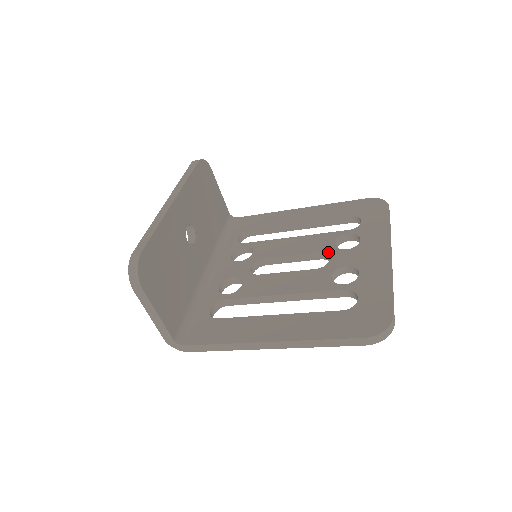
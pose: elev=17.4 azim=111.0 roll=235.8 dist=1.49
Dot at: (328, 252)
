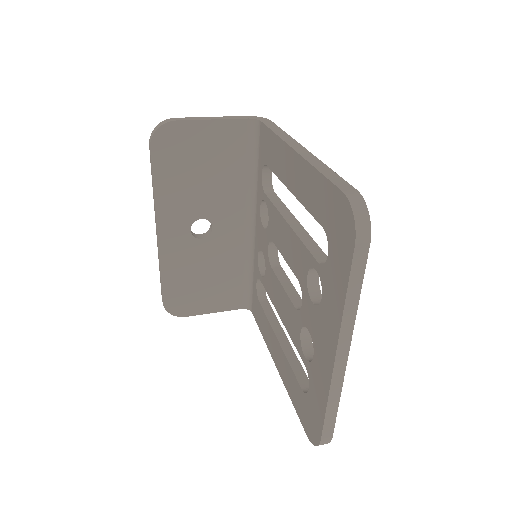
Dot at: (302, 289)
